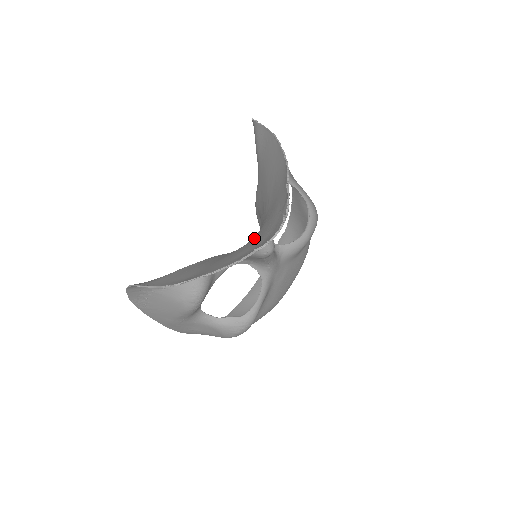
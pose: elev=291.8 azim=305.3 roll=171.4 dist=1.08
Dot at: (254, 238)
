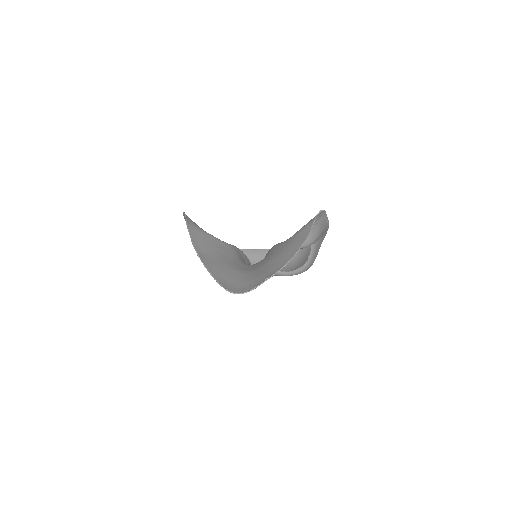
Dot at: (240, 273)
